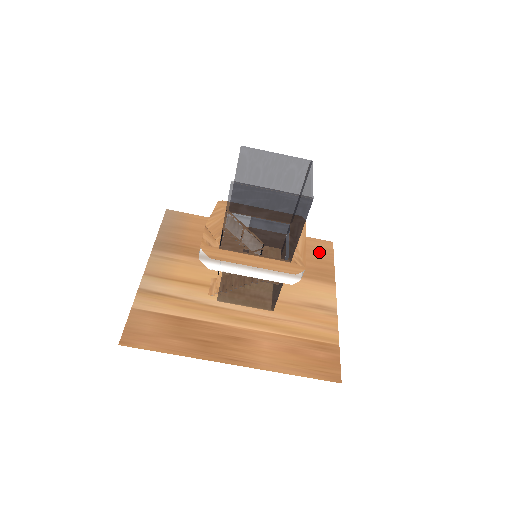
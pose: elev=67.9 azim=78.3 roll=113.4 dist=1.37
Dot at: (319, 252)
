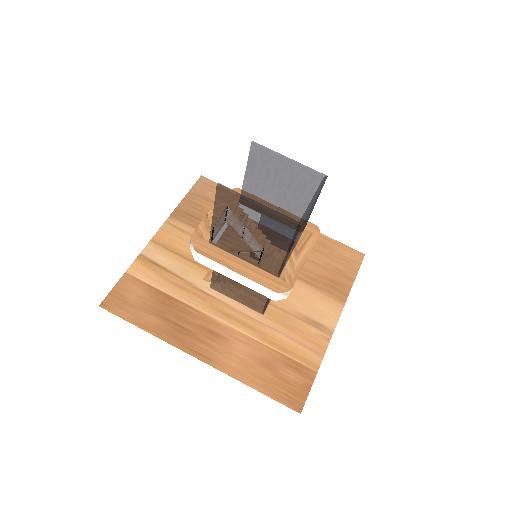
Dot at: (343, 262)
